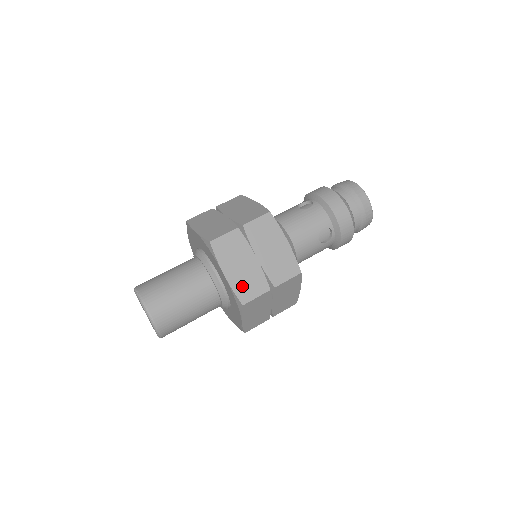
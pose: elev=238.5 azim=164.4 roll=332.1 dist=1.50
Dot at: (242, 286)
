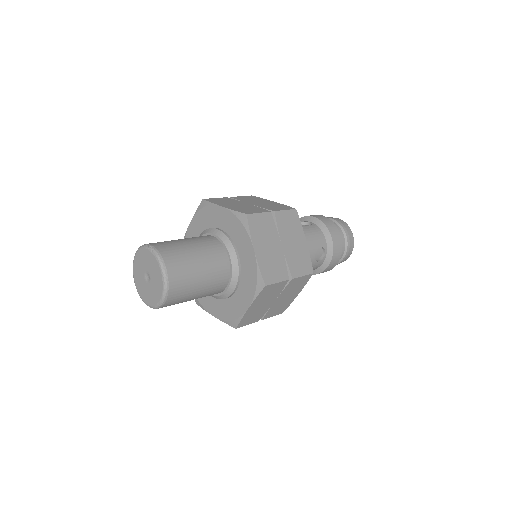
Dot at: (267, 267)
